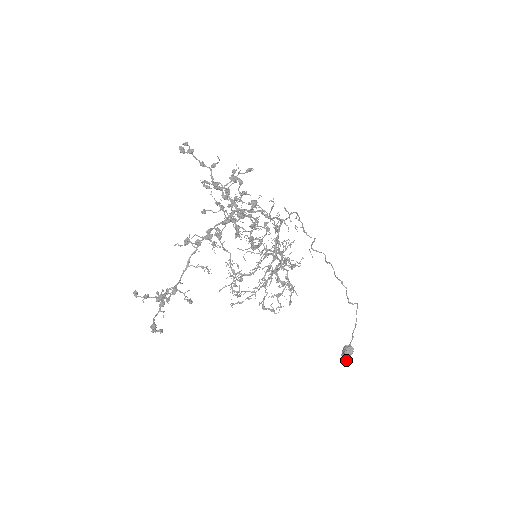
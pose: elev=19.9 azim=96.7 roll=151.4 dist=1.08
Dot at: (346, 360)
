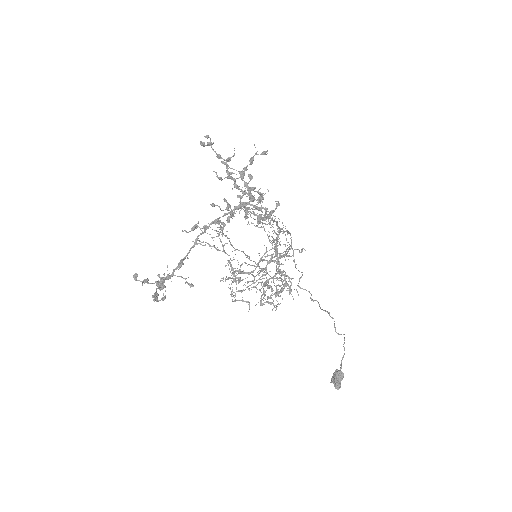
Dot at: (336, 385)
